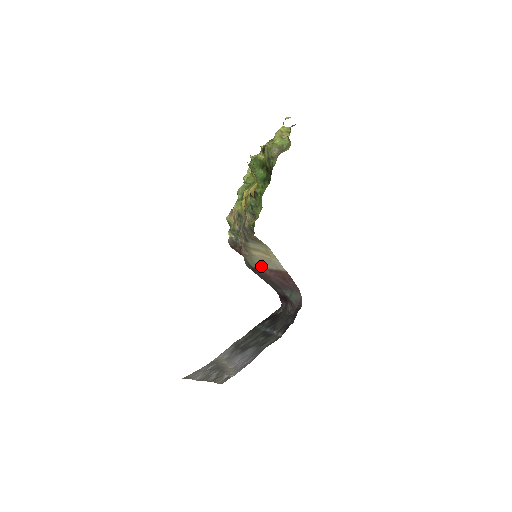
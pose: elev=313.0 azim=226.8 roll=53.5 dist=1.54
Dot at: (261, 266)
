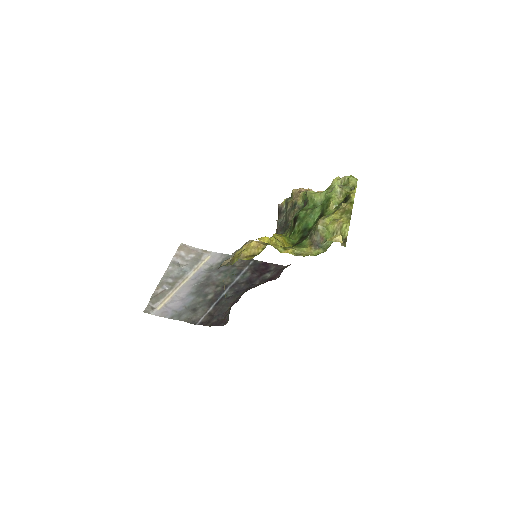
Dot at: occluded
